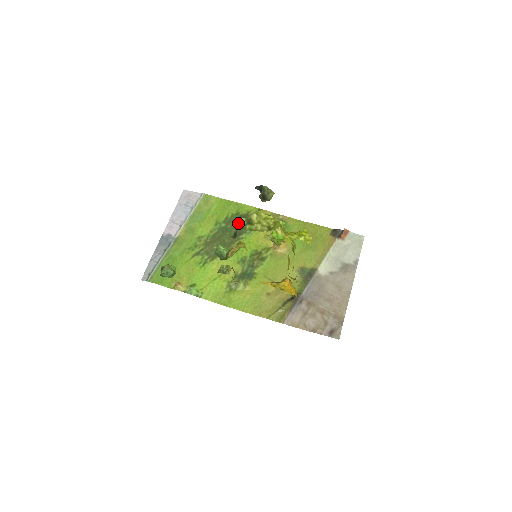
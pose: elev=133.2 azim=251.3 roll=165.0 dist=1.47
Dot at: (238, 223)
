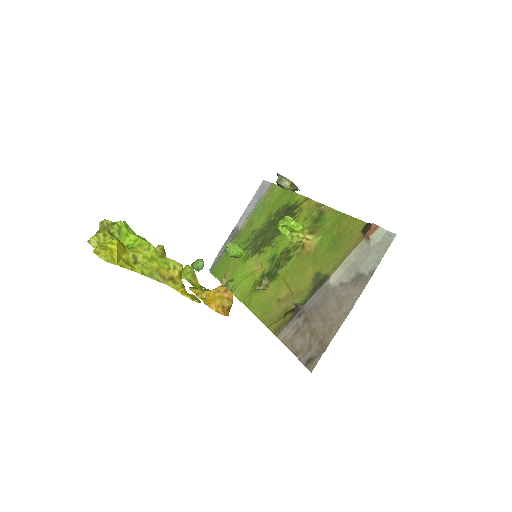
Dot at: occluded
